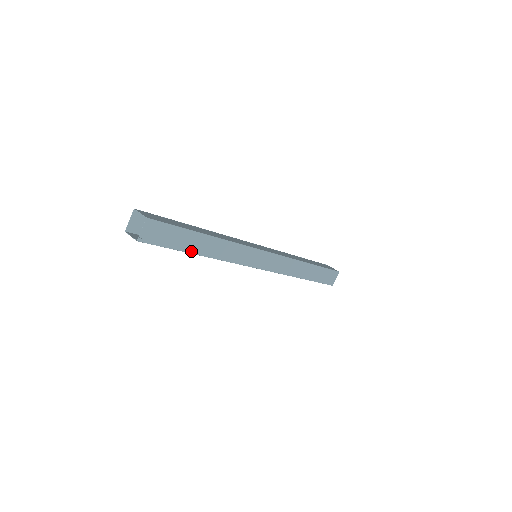
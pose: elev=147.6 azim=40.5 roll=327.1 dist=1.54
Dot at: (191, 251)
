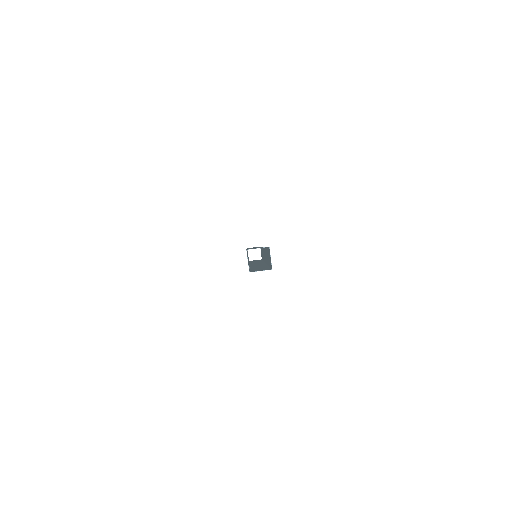
Dot at: occluded
